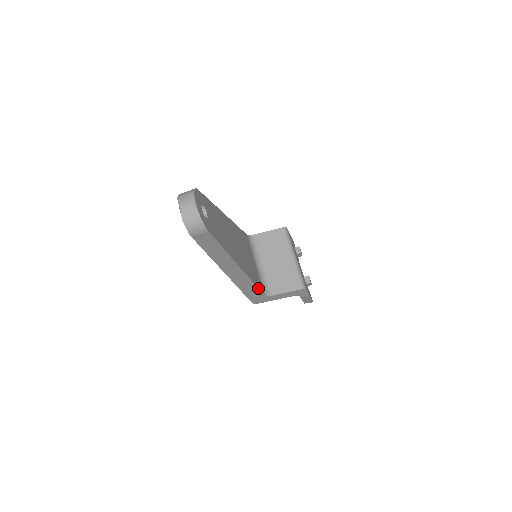
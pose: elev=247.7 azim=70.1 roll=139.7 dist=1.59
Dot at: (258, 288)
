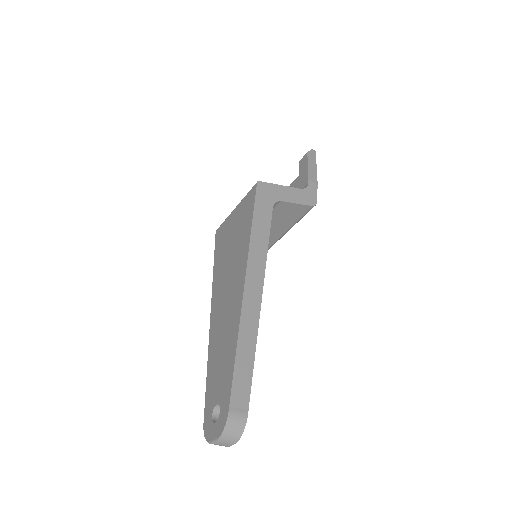
Dot at: occluded
